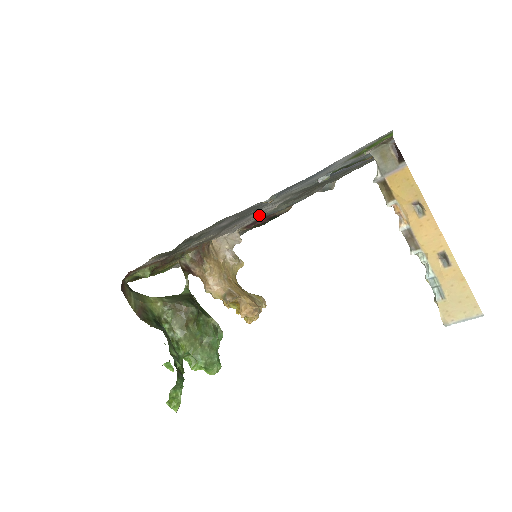
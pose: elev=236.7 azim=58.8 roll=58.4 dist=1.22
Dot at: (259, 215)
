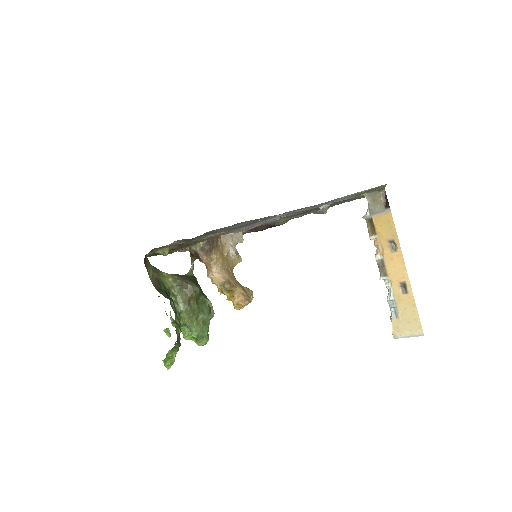
Dot at: (263, 223)
